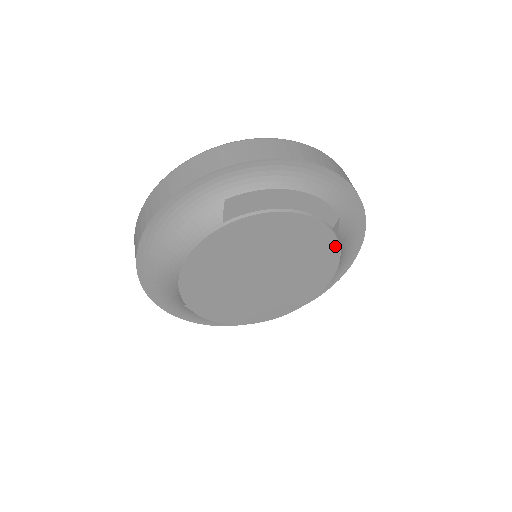
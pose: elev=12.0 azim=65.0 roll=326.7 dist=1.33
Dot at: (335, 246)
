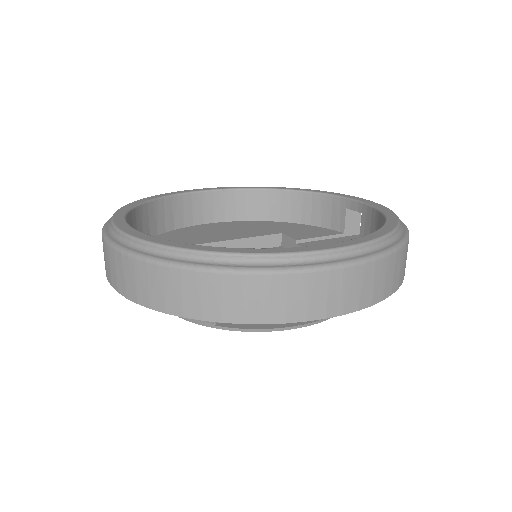
Dot at: occluded
